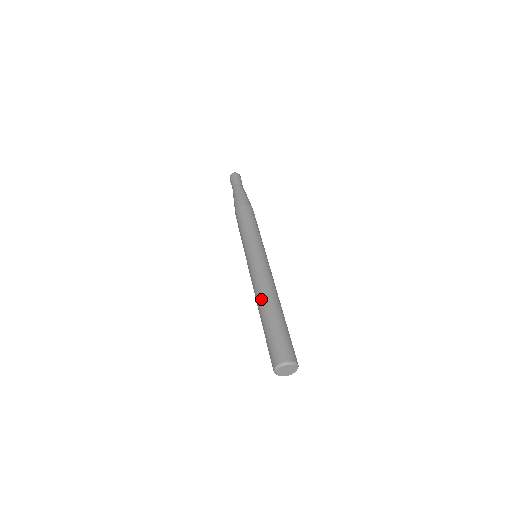
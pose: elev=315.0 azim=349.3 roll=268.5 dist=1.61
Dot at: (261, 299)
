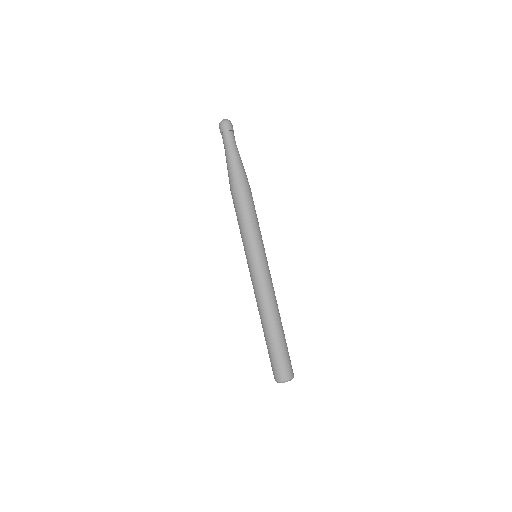
Dot at: (262, 317)
